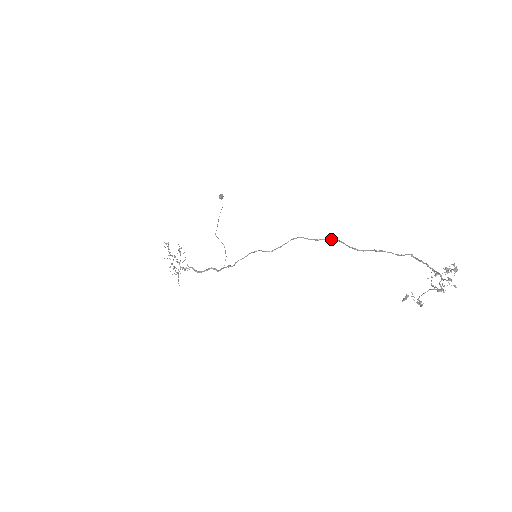
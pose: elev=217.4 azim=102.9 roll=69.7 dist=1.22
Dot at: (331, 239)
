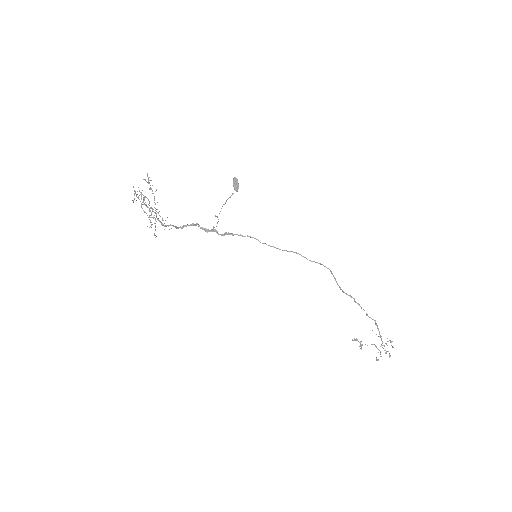
Dot at: occluded
